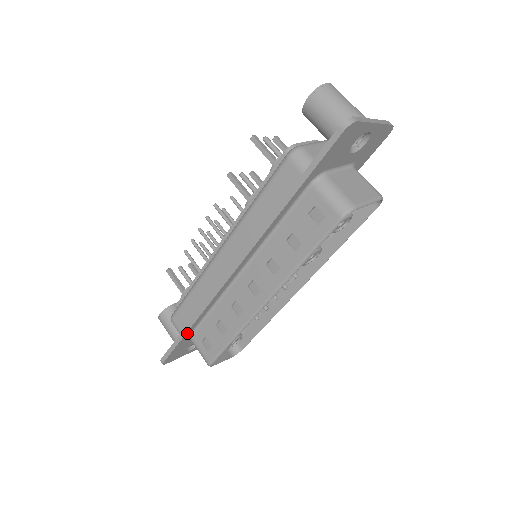
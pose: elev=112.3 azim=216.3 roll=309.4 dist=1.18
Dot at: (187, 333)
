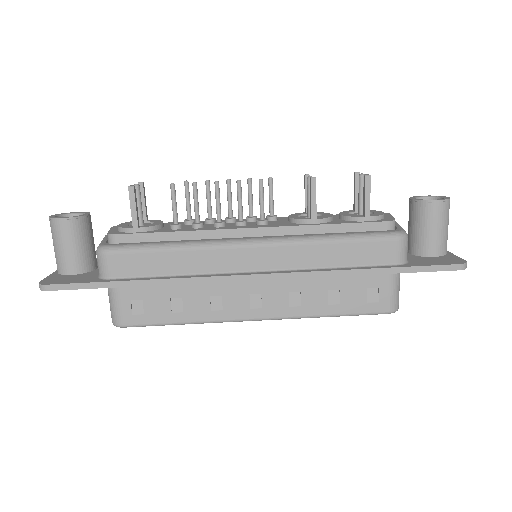
Dot at: (124, 285)
